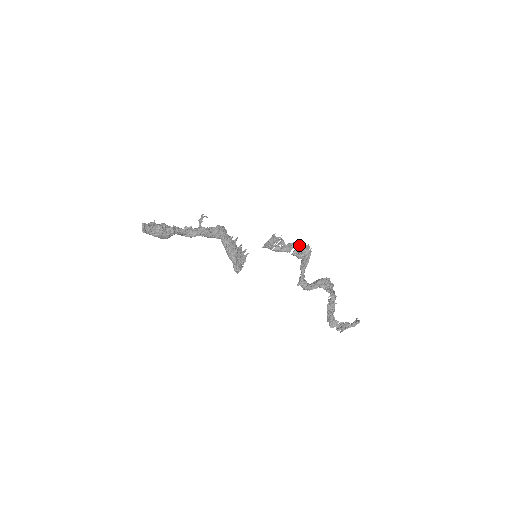
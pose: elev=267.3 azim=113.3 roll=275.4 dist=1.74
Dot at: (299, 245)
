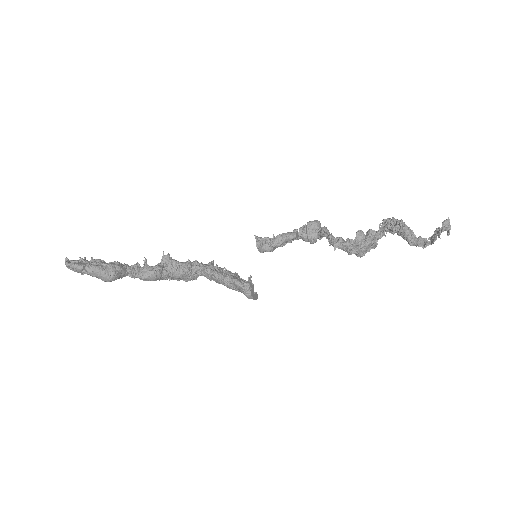
Dot at: occluded
